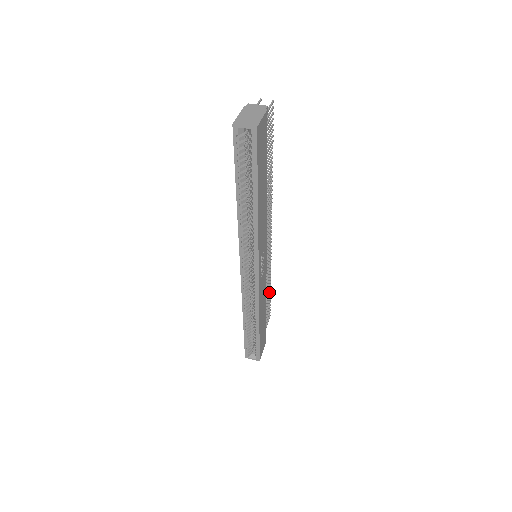
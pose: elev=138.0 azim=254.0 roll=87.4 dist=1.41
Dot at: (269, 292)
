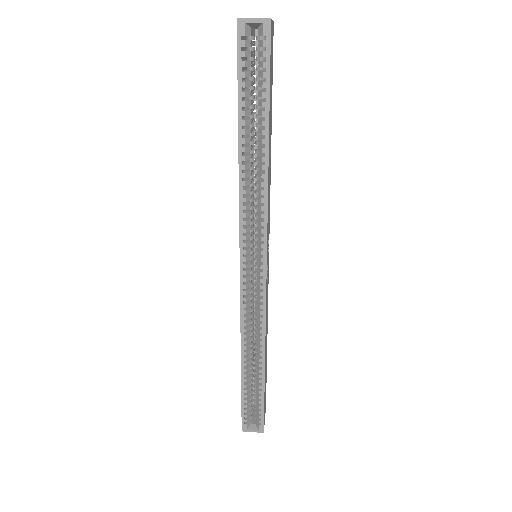
Dot at: occluded
